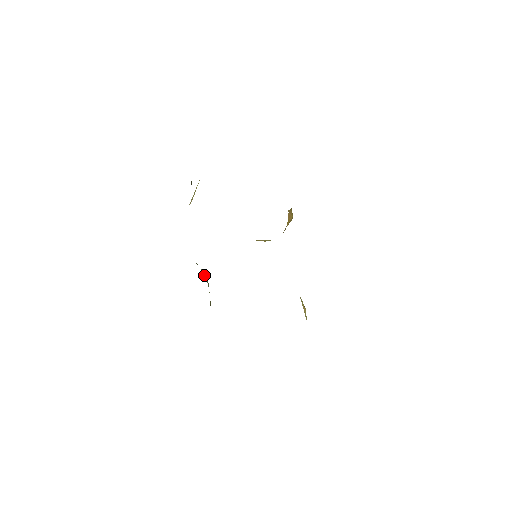
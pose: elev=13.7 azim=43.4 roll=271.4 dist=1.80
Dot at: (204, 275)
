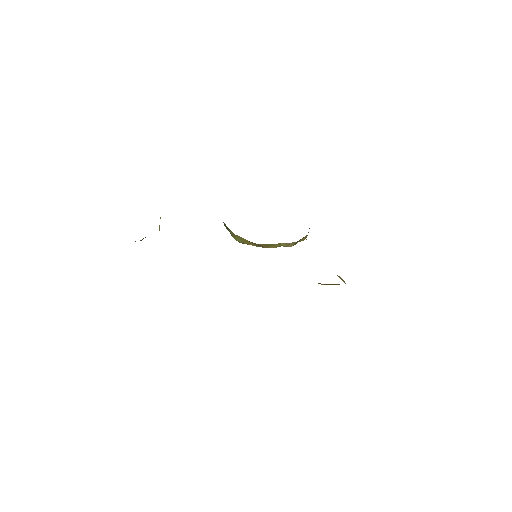
Dot at: occluded
